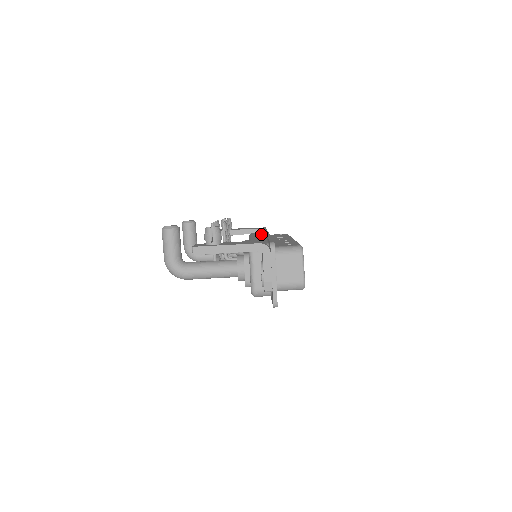
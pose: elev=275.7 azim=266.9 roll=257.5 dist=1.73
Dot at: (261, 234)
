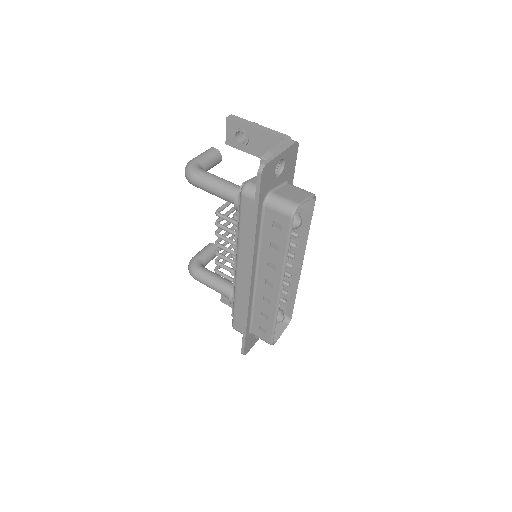
Dot at: occluded
